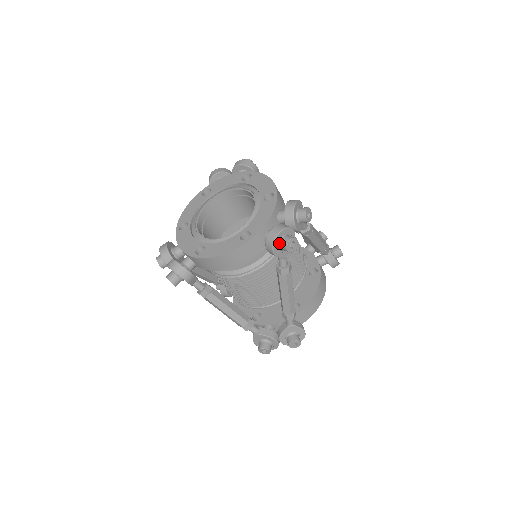
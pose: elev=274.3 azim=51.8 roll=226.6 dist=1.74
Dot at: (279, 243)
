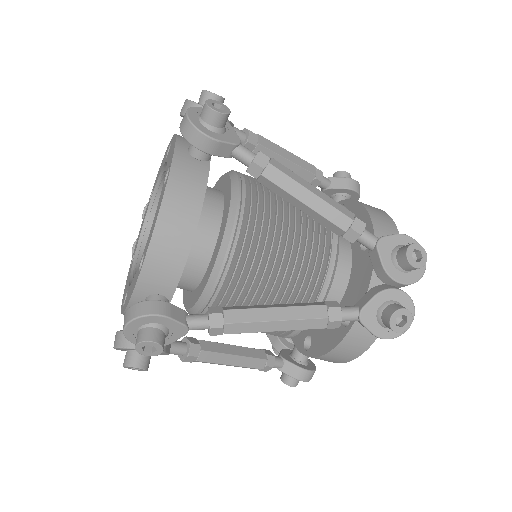
Dot at: (202, 123)
